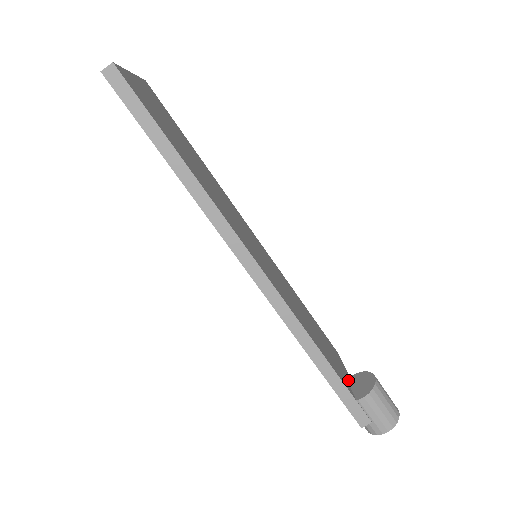
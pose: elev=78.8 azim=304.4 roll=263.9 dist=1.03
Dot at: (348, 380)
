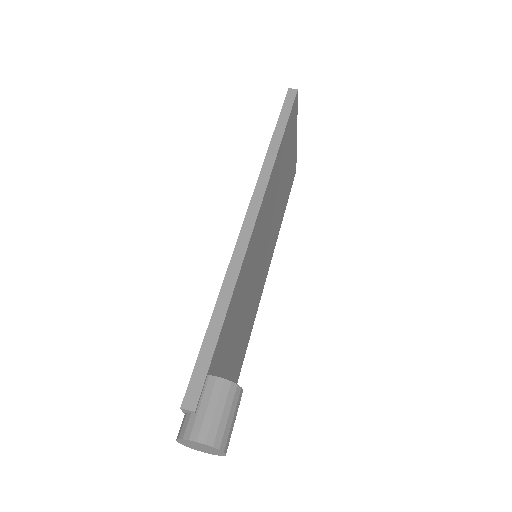
Dot at: occluded
